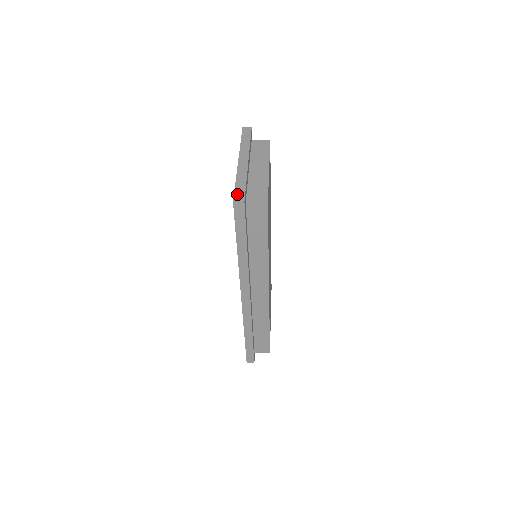
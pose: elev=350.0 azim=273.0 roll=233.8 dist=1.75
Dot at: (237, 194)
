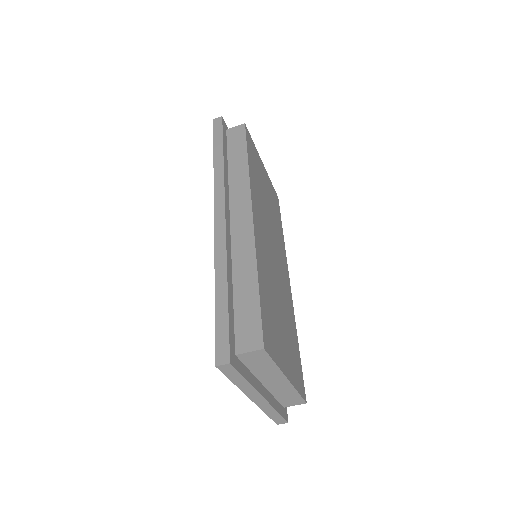
Dot at: occluded
